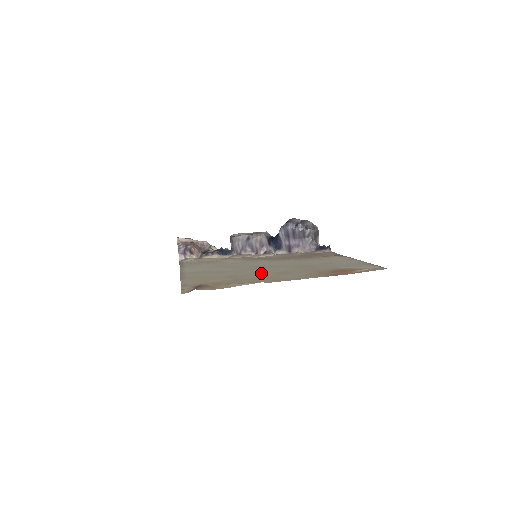
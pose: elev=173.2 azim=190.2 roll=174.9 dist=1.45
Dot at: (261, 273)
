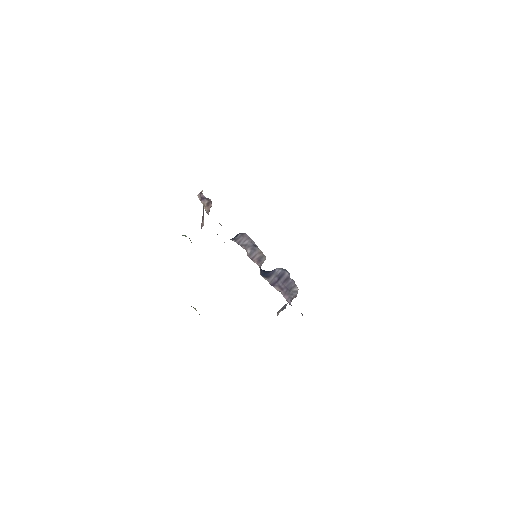
Dot at: occluded
